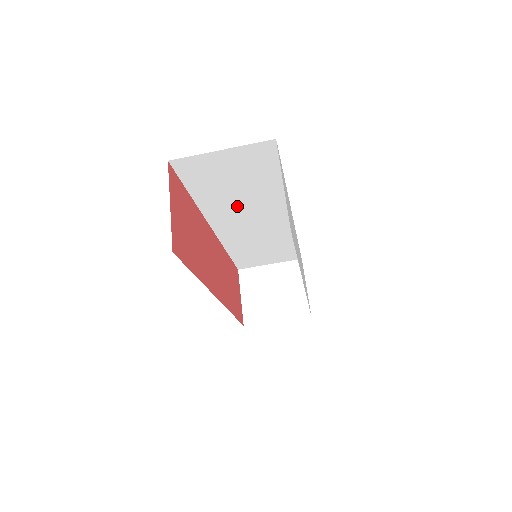
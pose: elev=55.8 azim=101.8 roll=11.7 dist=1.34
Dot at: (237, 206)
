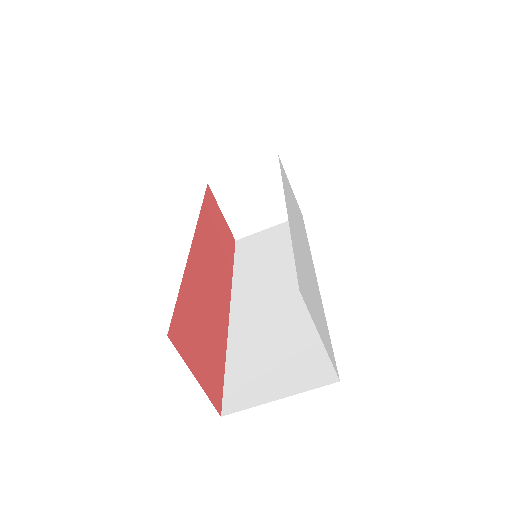
Dot at: occluded
